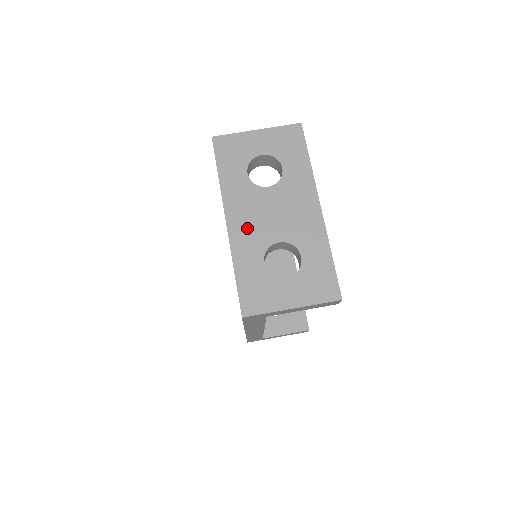
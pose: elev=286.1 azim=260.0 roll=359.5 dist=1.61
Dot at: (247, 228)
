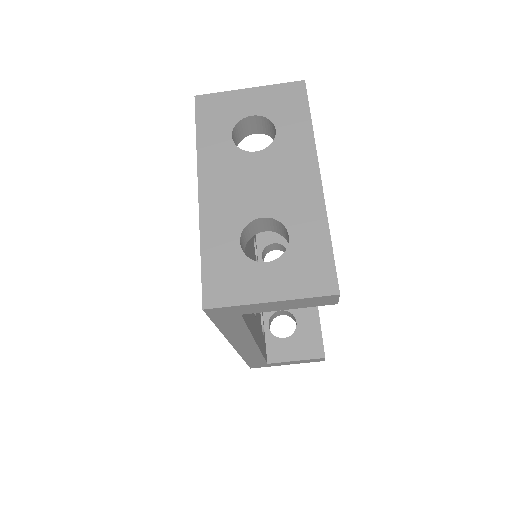
Dot at: (223, 199)
